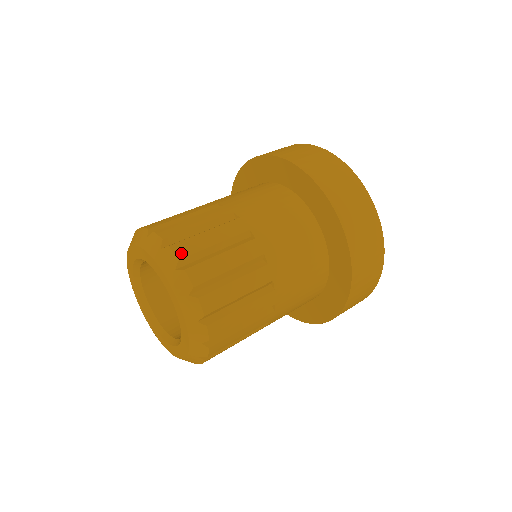
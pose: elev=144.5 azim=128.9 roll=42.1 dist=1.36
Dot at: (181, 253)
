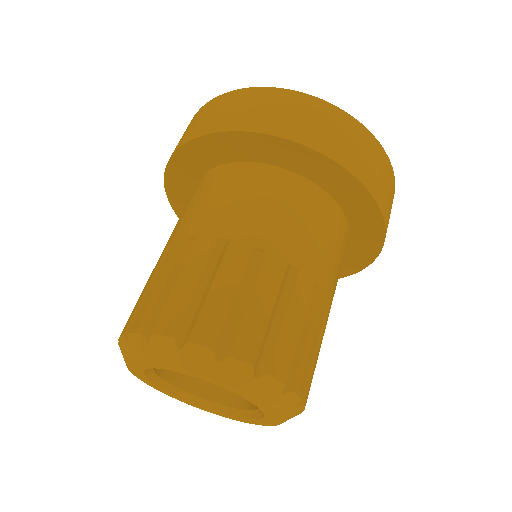
Dot at: (209, 339)
